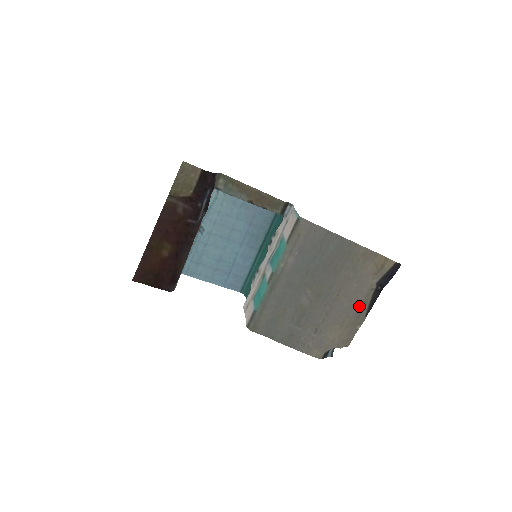
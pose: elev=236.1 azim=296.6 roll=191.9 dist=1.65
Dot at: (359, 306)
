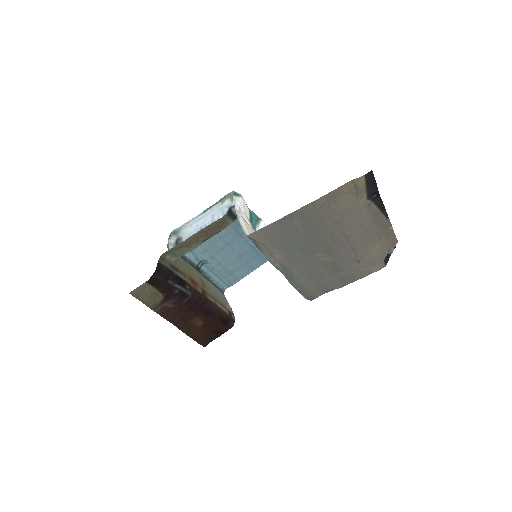
Dot at: (373, 221)
